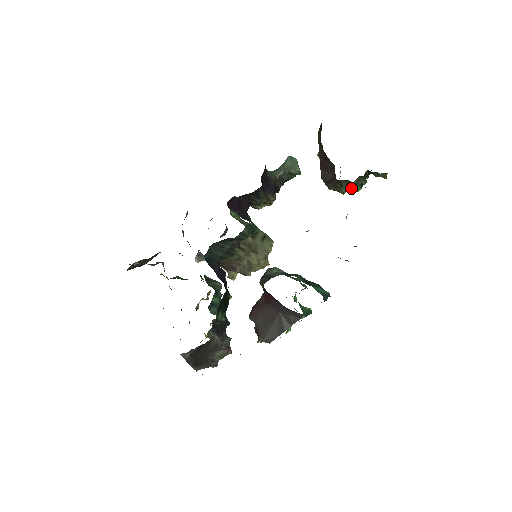
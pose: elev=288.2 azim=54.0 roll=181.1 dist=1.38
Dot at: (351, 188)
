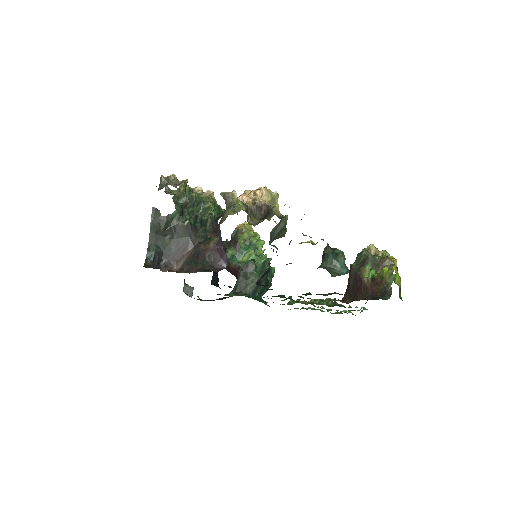
Dot at: occluded
